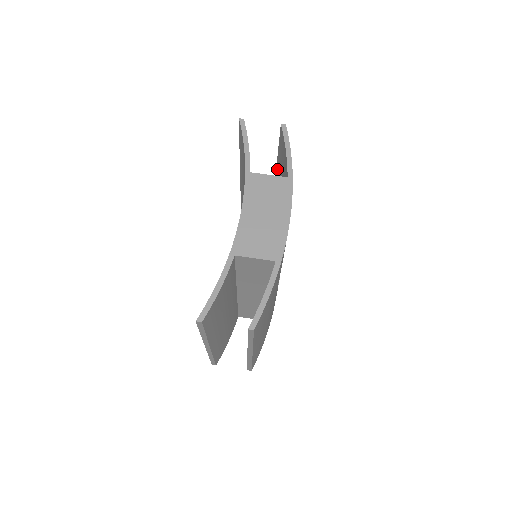
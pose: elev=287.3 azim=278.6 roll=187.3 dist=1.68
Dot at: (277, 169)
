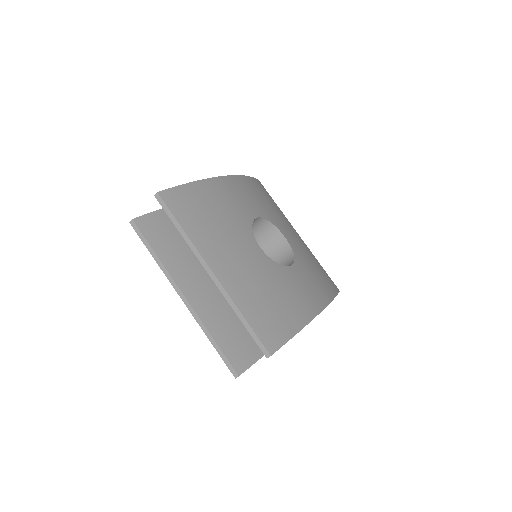
Dot at: occluded
